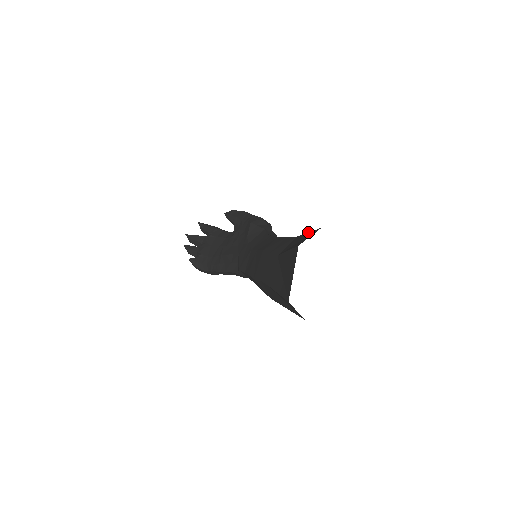
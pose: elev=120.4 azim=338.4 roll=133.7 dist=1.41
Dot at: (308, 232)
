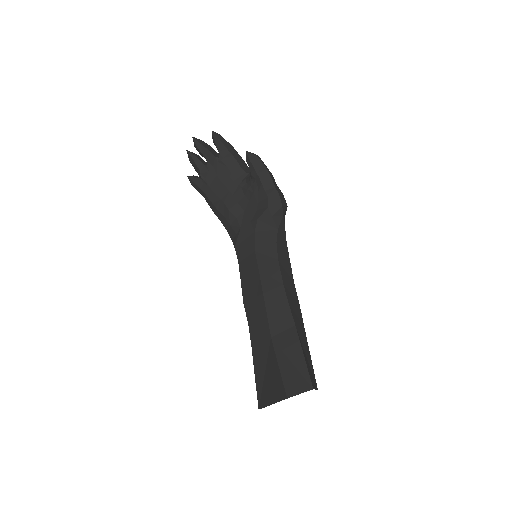
Dot at: (304, 357)
